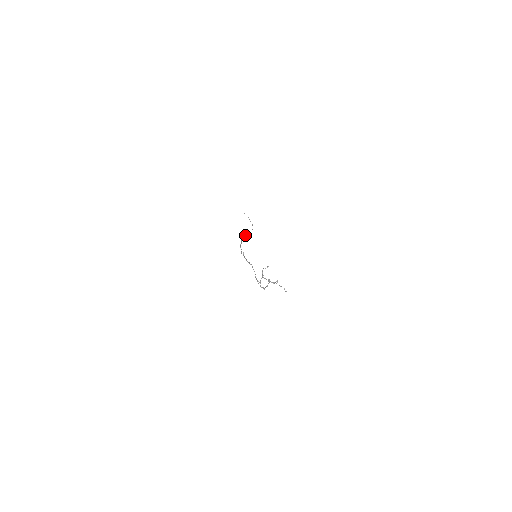
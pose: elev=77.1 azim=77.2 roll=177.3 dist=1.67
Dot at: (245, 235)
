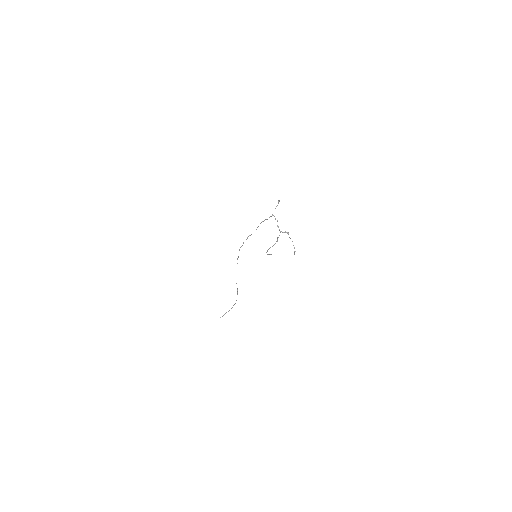
Dot at: occluded
